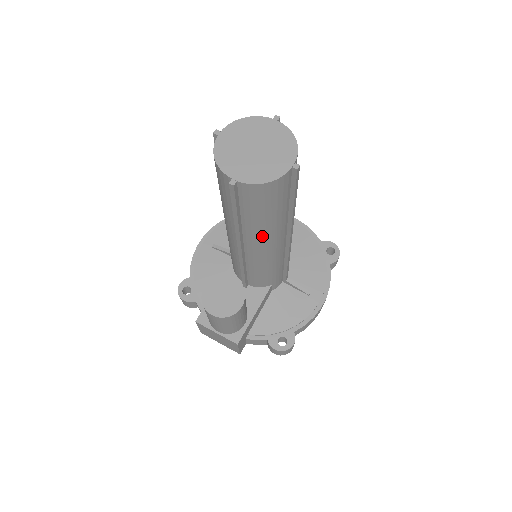
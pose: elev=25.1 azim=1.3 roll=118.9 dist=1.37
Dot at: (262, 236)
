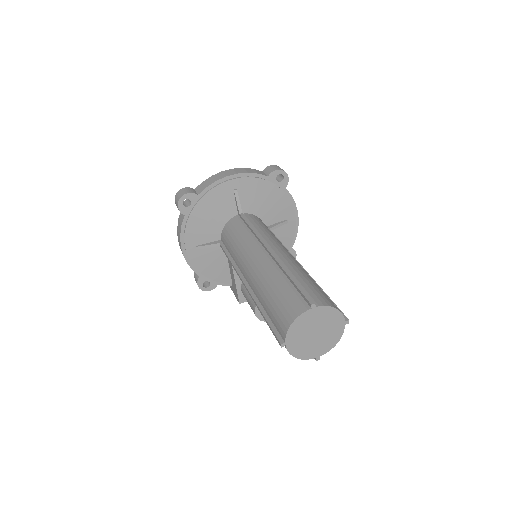
Dot at: occluded
